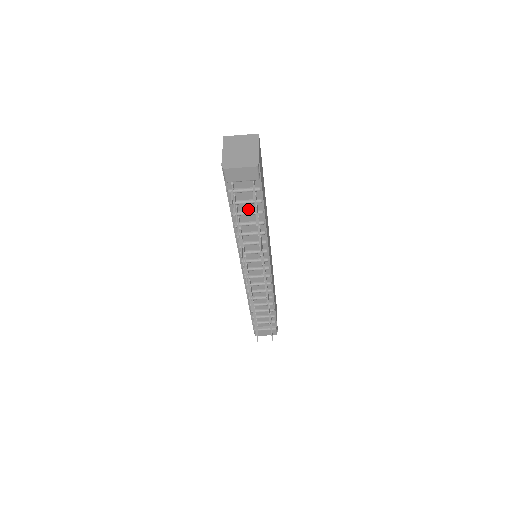
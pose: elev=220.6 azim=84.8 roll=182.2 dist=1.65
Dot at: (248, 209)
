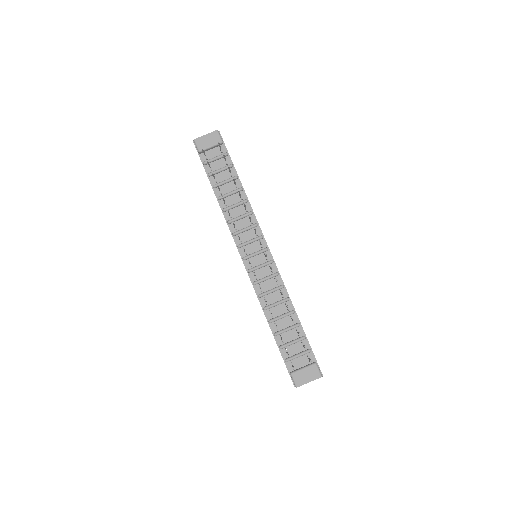
Dot at: (225, 179)
